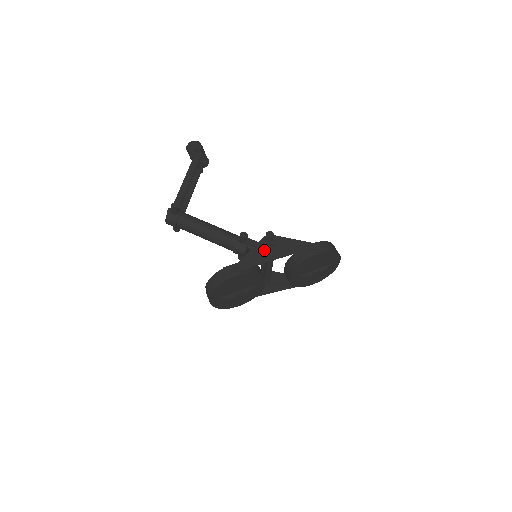
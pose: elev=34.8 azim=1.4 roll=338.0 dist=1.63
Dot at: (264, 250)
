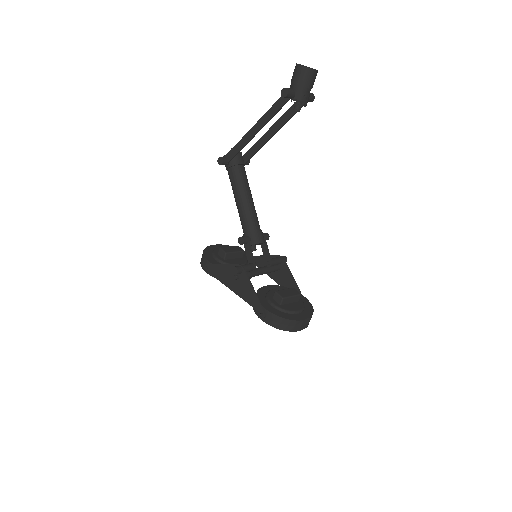
Dot at: (229, 274)
